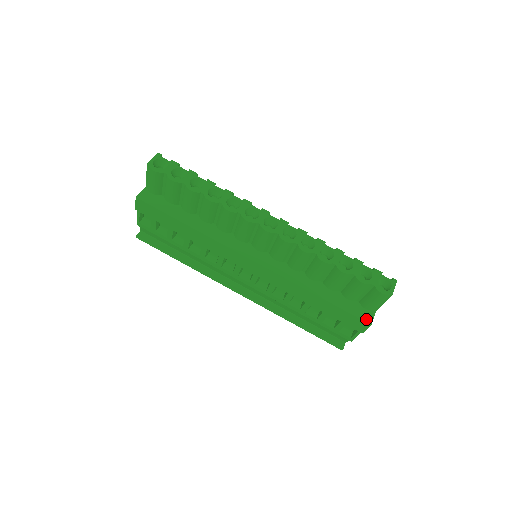
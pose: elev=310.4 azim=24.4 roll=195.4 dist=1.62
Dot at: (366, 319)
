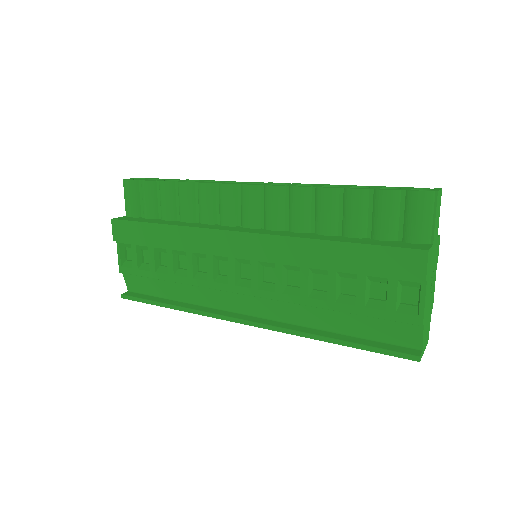
Dot at: (417, 248)
